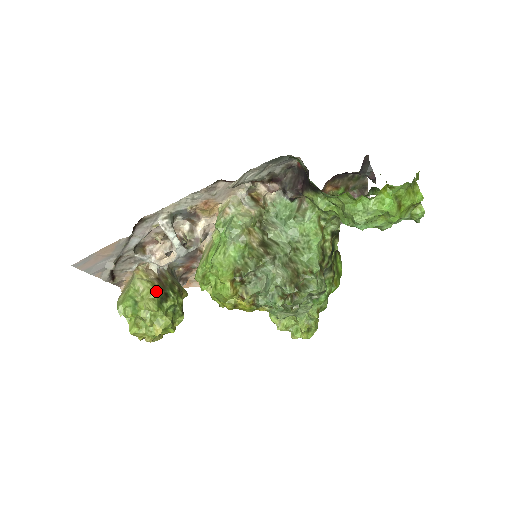
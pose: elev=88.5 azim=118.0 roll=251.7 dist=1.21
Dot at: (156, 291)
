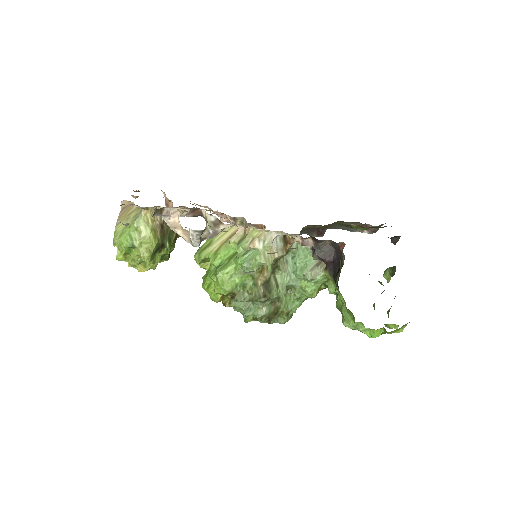
Dot at: (155, 245)
